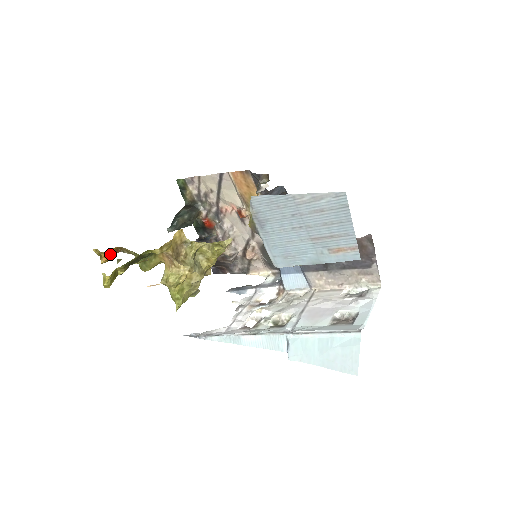
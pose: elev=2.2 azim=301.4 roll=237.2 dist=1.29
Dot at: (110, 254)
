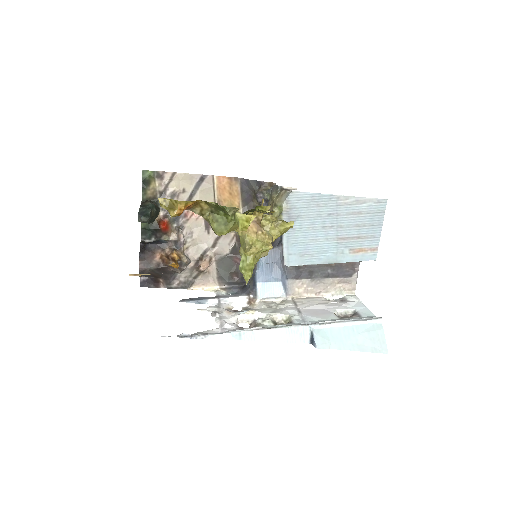
Dot at: (185, 207)
